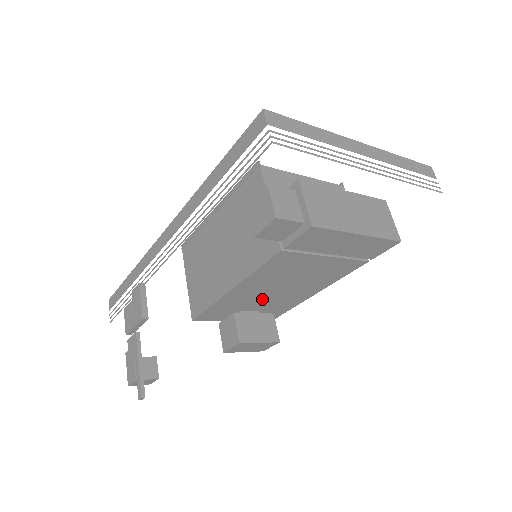
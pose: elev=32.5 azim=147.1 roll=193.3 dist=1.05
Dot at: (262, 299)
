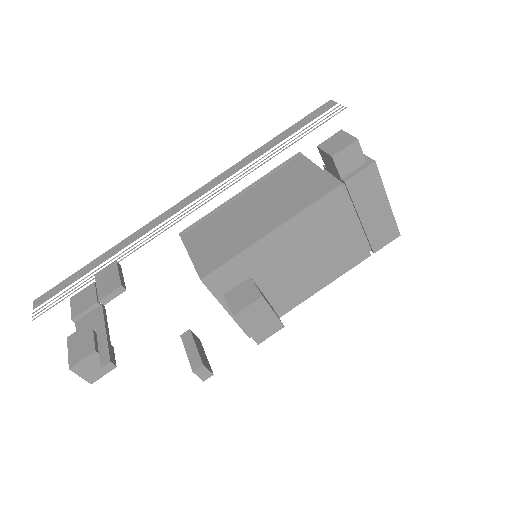
Dot at: (276, 274)
